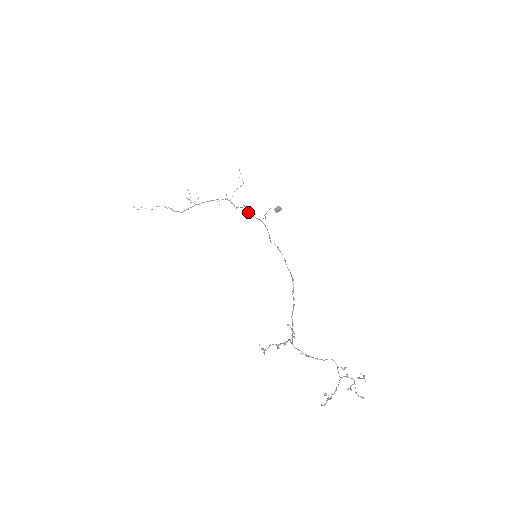
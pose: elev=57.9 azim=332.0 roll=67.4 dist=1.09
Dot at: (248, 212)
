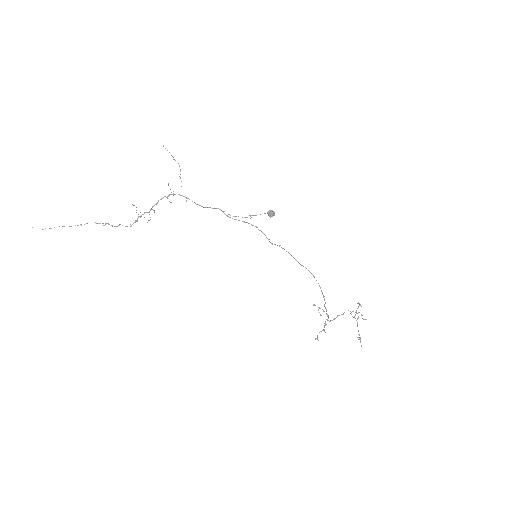
Dot at: (228, 216)
